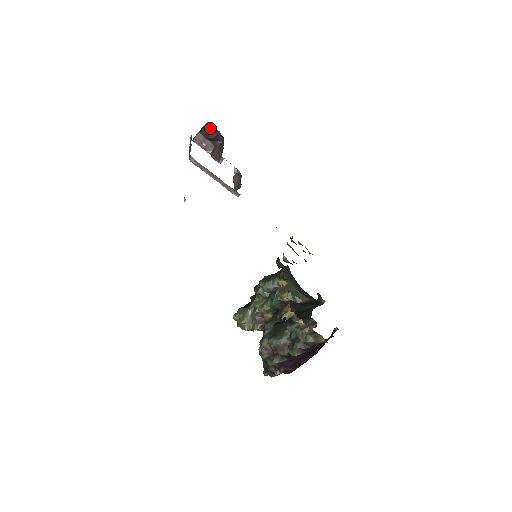
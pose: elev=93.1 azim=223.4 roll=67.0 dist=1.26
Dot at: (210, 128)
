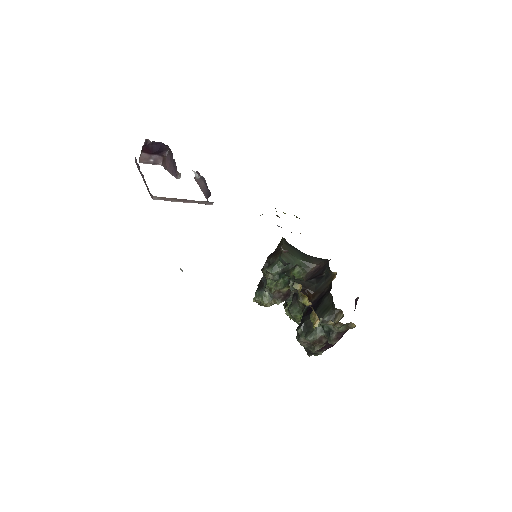
Dot at: (150, 143)
